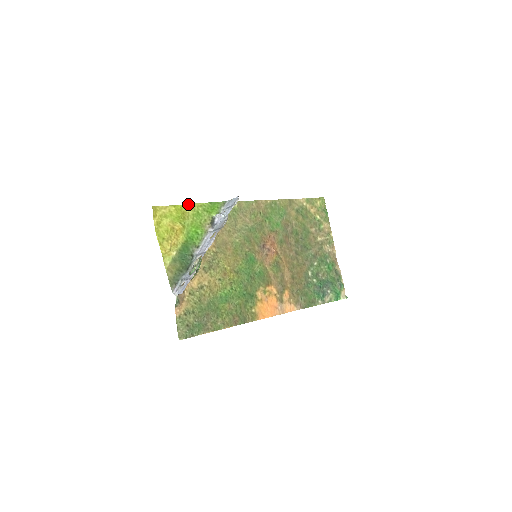
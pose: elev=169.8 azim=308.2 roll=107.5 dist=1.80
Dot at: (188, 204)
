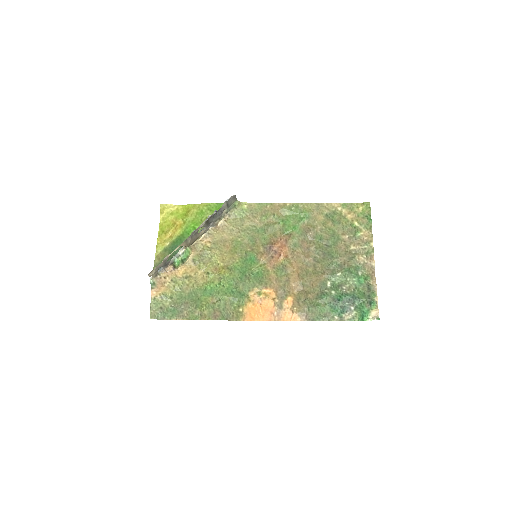
Dot at: (195, 204)
